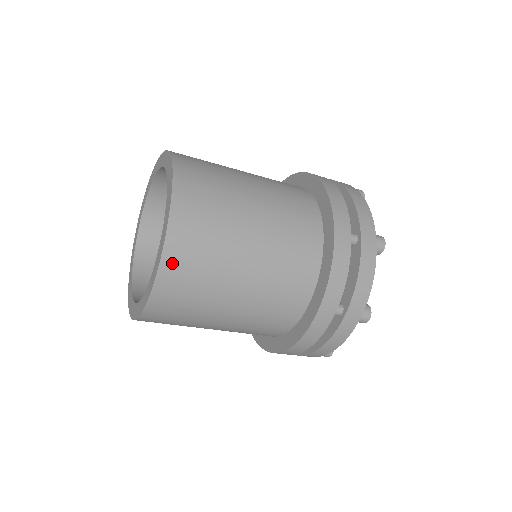
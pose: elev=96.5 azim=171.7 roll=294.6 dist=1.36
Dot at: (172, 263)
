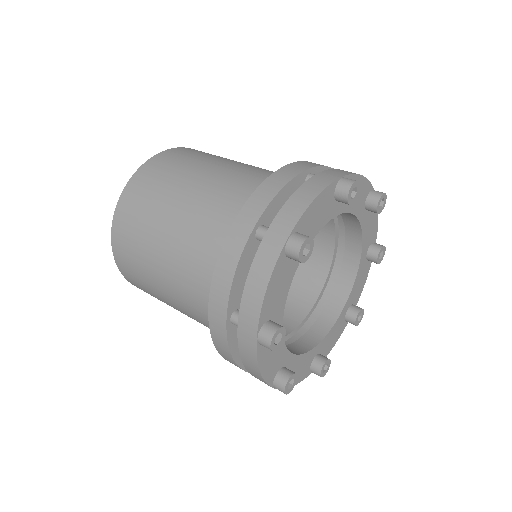
Dot at: (118, 236)
